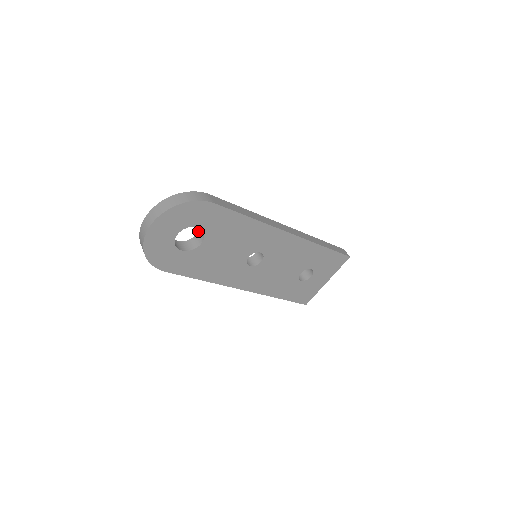
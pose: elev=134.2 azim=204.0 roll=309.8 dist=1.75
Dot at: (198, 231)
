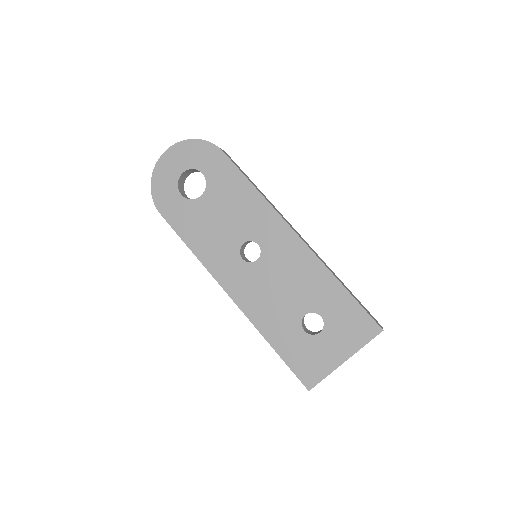
Dot at: occluded
